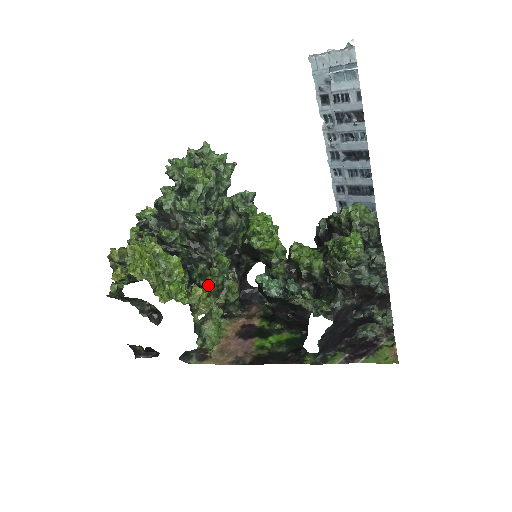
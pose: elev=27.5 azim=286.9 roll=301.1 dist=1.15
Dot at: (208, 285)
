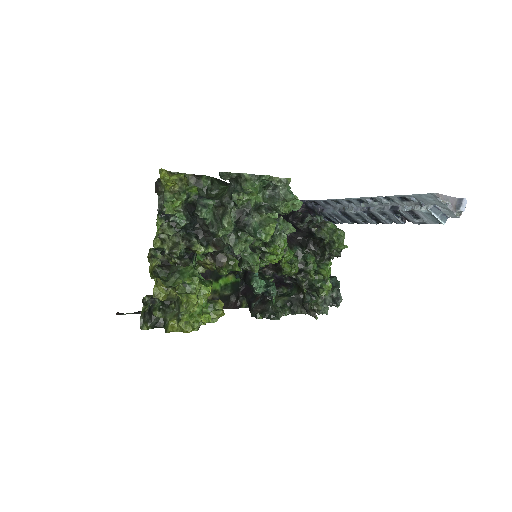
Dot at: (201, 261)
